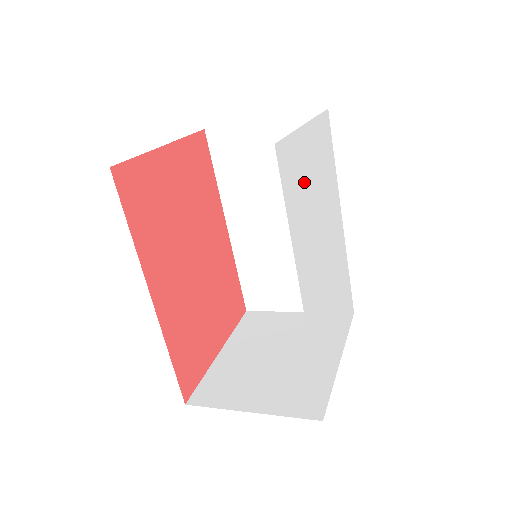
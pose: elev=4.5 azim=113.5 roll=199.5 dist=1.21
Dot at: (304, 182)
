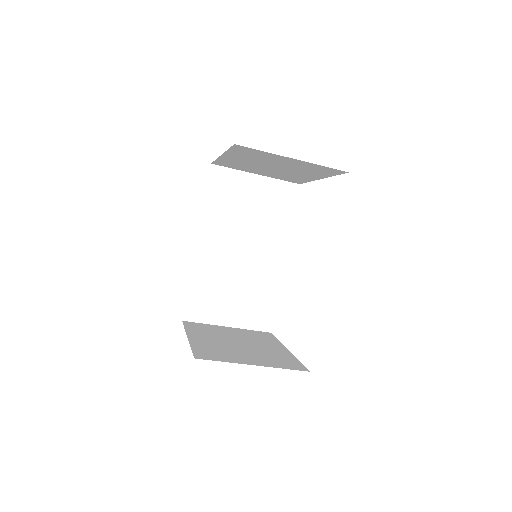
Dot at: occluded
